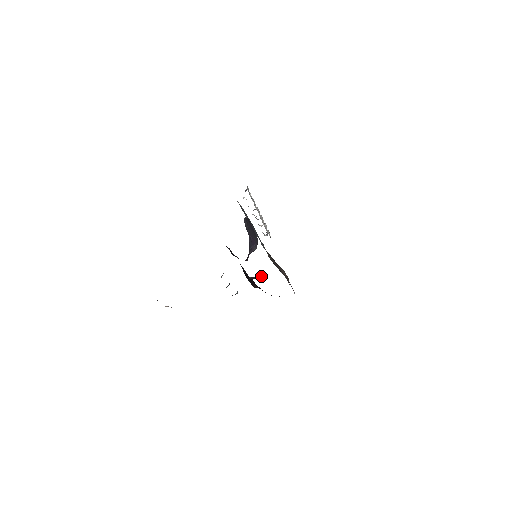
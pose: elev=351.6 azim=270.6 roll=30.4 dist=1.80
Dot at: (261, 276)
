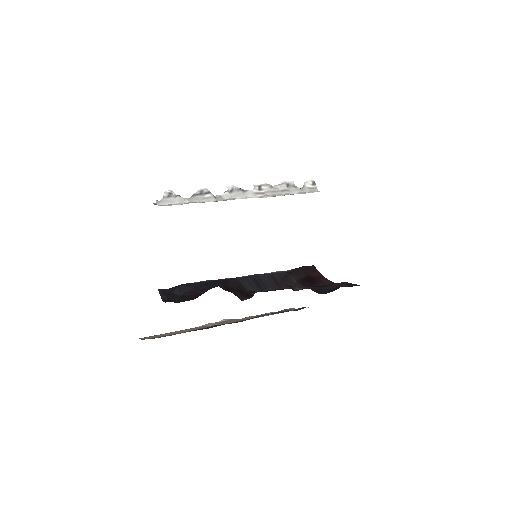
Dot at: occluded
